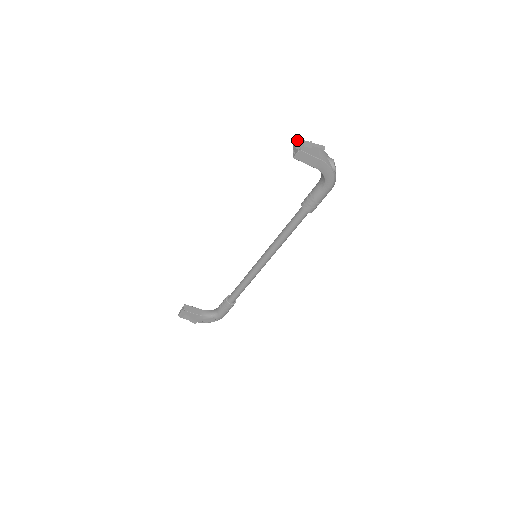
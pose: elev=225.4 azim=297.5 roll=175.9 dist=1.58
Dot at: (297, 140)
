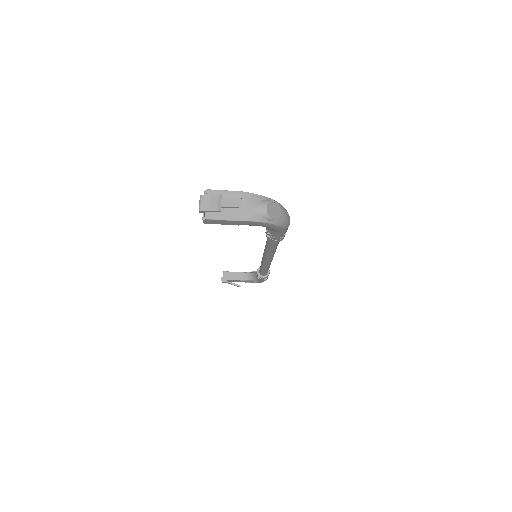
Dot at: (199, 200)
